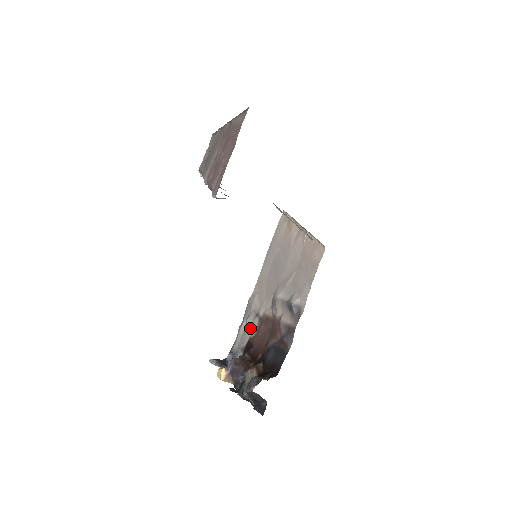
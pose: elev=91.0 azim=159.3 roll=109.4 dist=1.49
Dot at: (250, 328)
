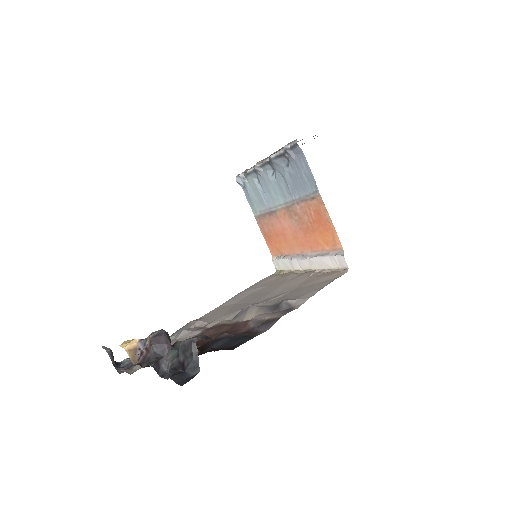
Dot at: (183, 337)
